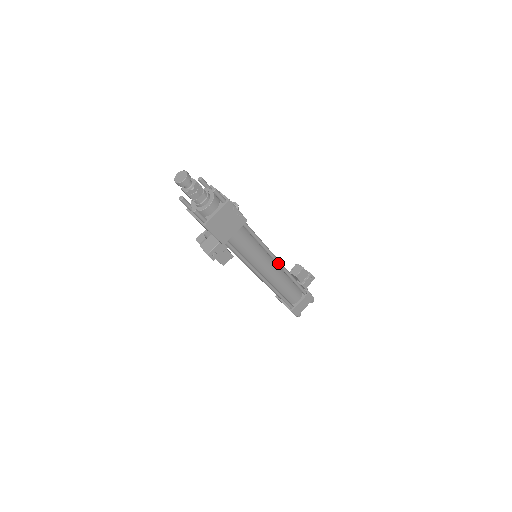
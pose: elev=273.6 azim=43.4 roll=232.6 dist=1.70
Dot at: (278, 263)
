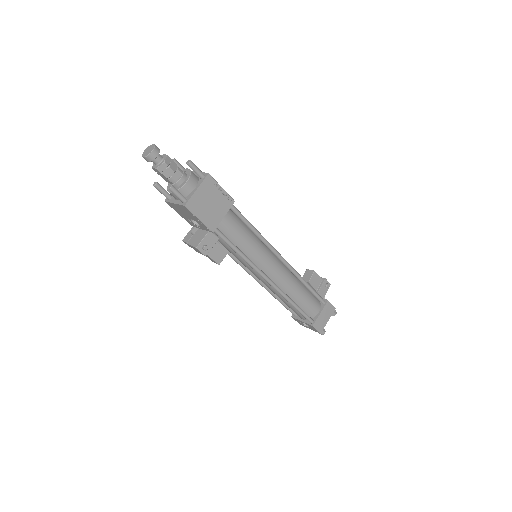
Dot at: (283, 260)
